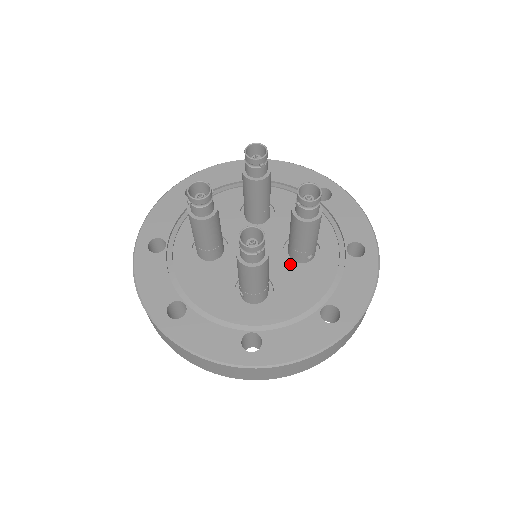
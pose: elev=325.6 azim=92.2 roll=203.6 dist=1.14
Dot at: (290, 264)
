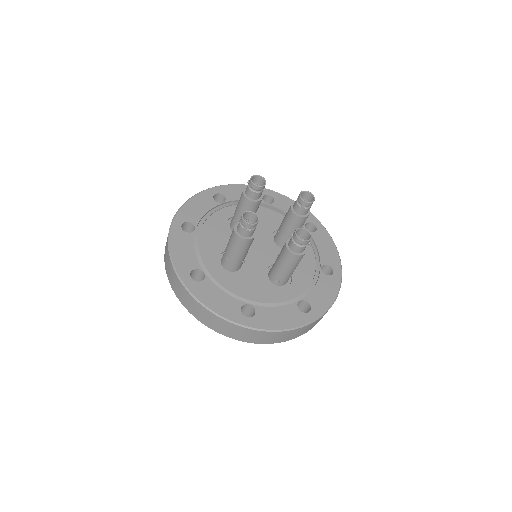
Dot at: (264, 274)
